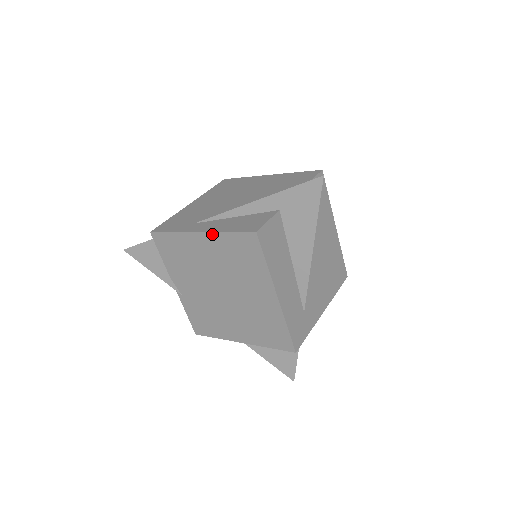
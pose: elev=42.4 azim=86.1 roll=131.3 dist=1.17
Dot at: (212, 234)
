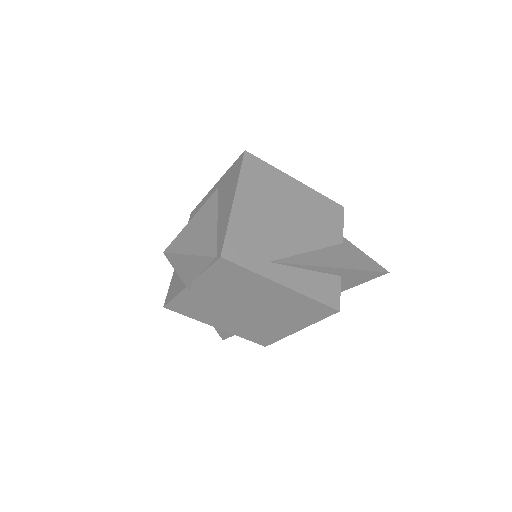
Dot at: (297, 293)
